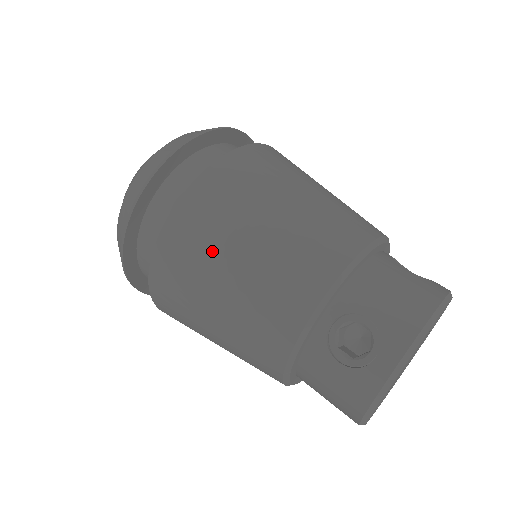
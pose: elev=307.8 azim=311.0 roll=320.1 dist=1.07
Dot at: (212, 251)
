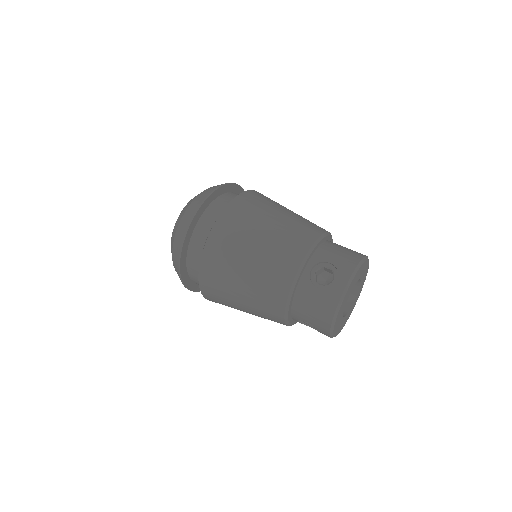
Dot at: (243, 236)
